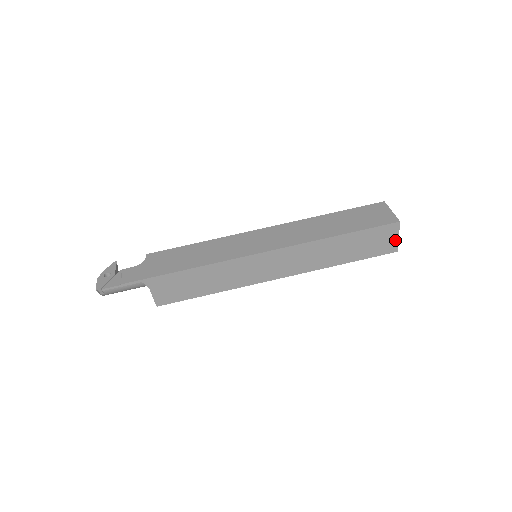
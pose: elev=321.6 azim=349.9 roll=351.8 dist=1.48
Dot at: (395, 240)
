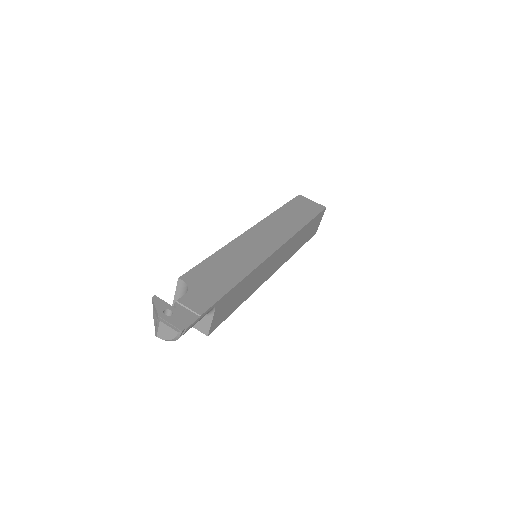
Dot at: (319, 223)
